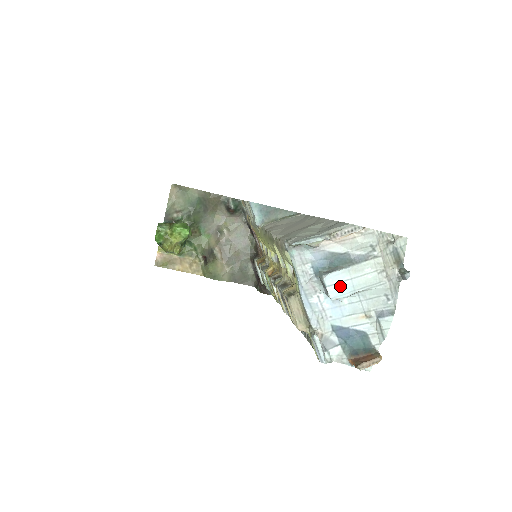
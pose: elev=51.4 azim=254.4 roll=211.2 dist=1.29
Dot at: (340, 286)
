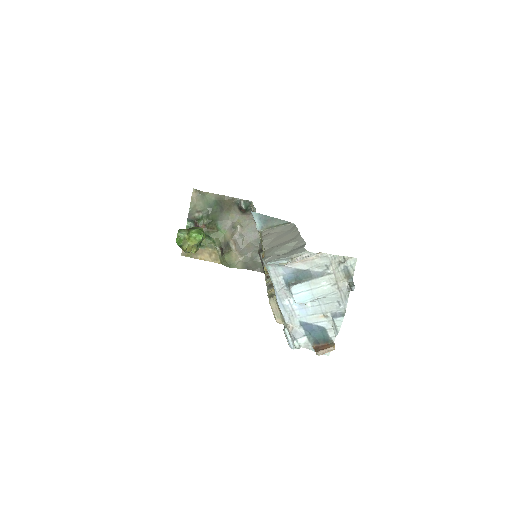
Dot at: (303, 294)
